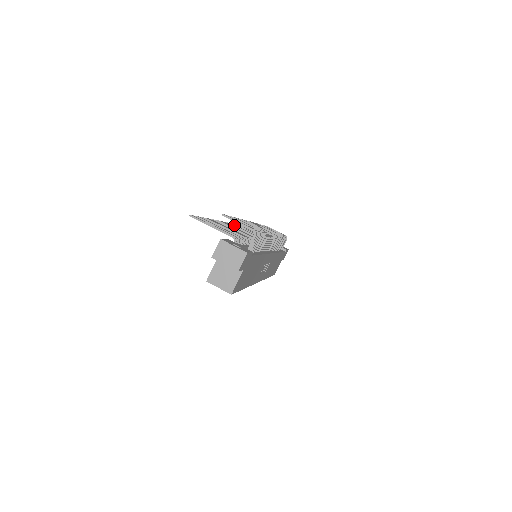
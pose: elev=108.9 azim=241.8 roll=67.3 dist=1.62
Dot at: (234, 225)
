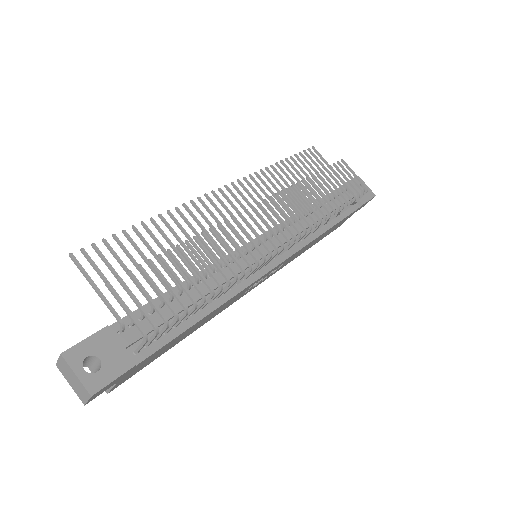
Dot at: (250, 184)
